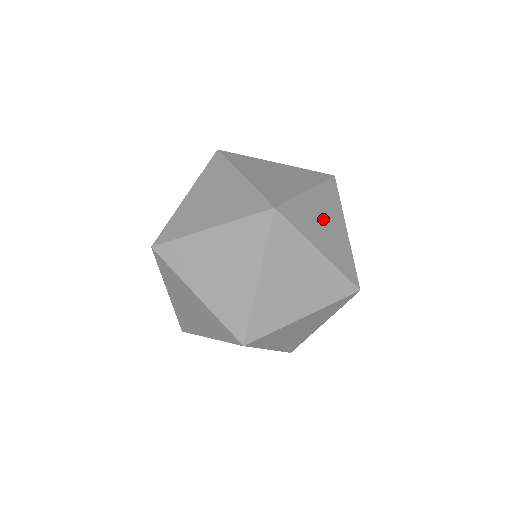
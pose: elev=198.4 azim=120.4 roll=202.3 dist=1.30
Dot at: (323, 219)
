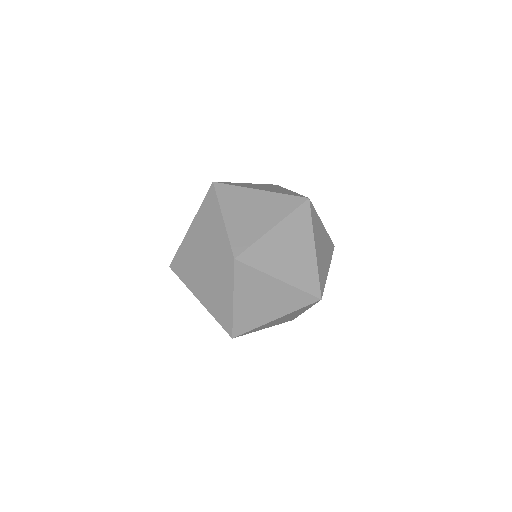
Dot at: (287, 249)
